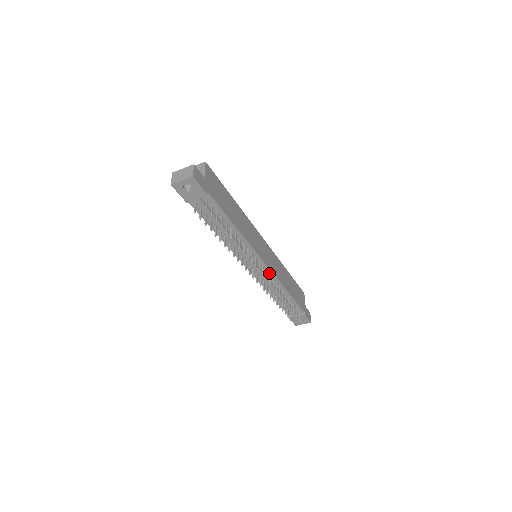
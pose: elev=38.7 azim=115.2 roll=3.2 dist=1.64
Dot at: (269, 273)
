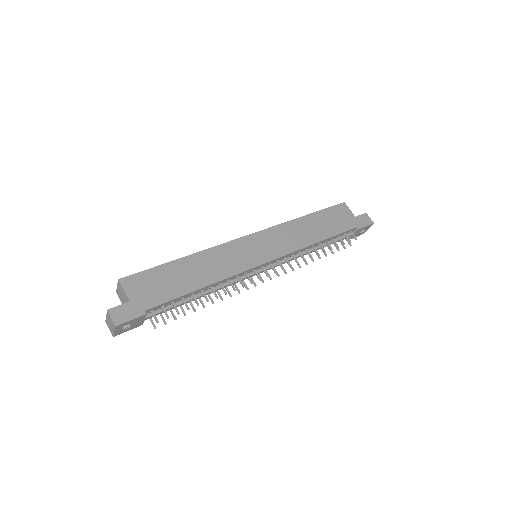
Dot at: (281, 258)
